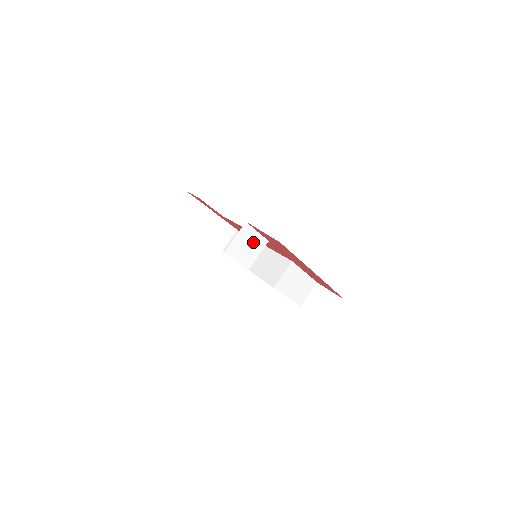
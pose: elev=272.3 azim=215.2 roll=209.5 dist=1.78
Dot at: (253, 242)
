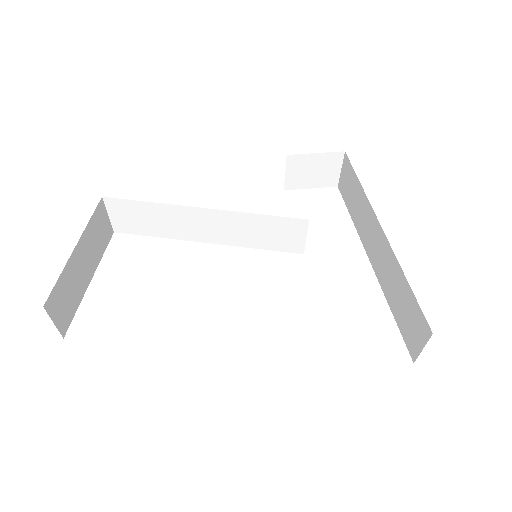
Dot at: occluded
